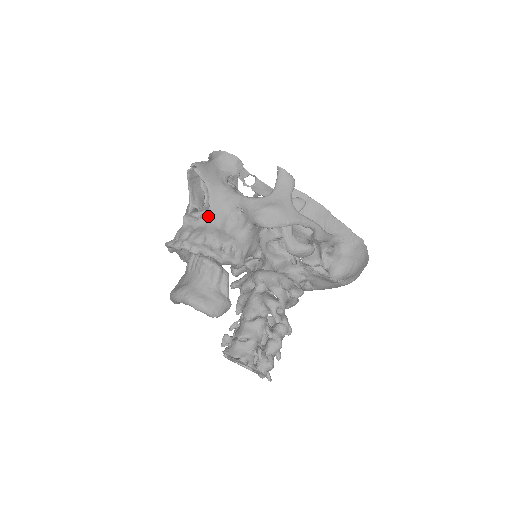
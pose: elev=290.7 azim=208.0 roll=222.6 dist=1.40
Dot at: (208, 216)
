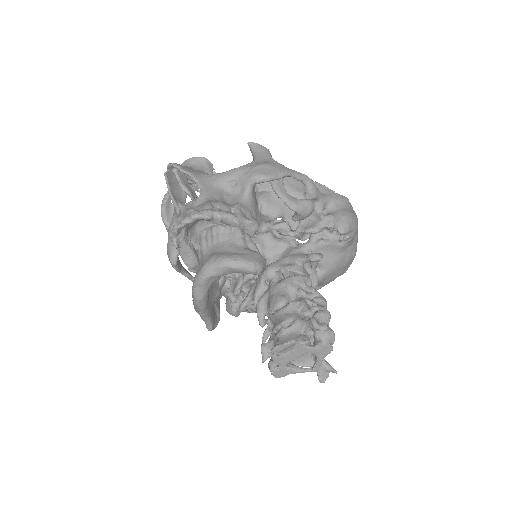
Dot at: (204, 195)
